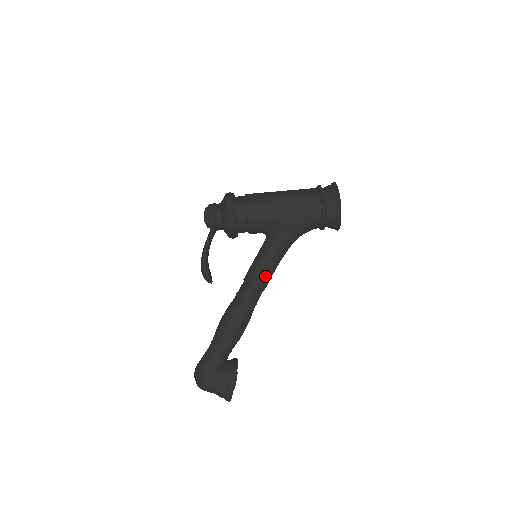
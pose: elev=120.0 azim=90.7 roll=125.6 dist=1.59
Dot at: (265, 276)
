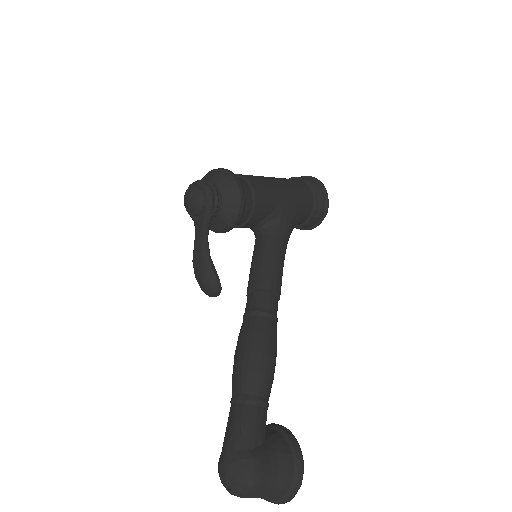
Dot at: (280, 275)
